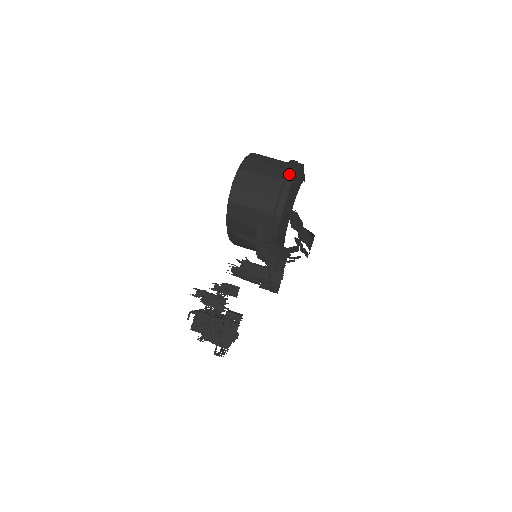
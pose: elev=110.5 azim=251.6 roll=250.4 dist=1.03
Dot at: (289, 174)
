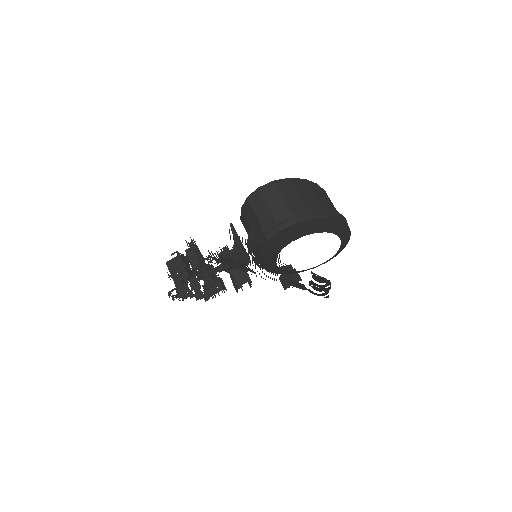
Dot at: (304, 215)
